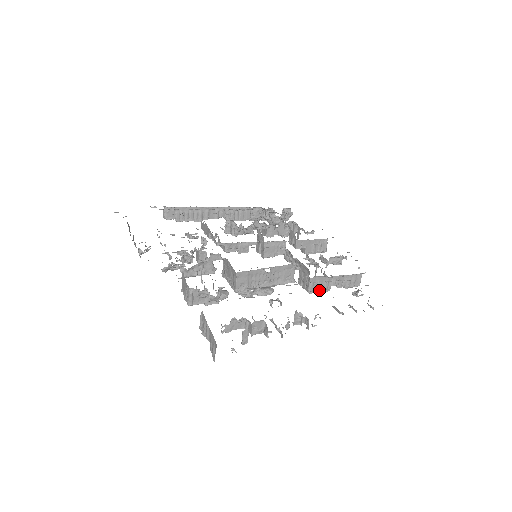
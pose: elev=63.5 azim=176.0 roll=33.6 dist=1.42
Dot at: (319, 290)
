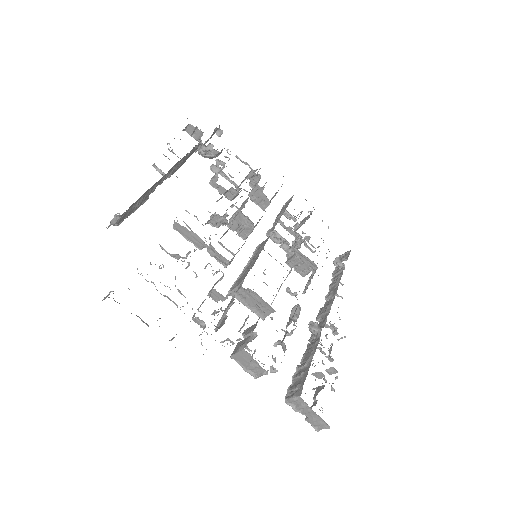
Dot at: occluded
